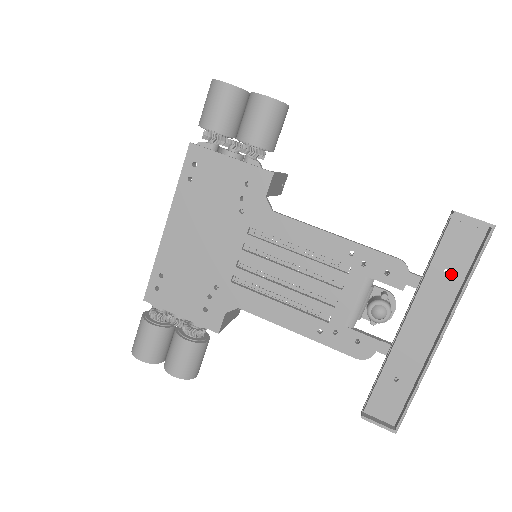
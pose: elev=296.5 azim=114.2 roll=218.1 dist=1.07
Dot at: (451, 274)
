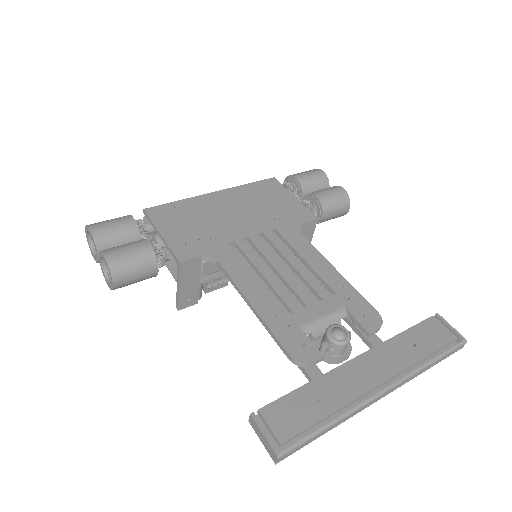
Dot at: (417, 349)
